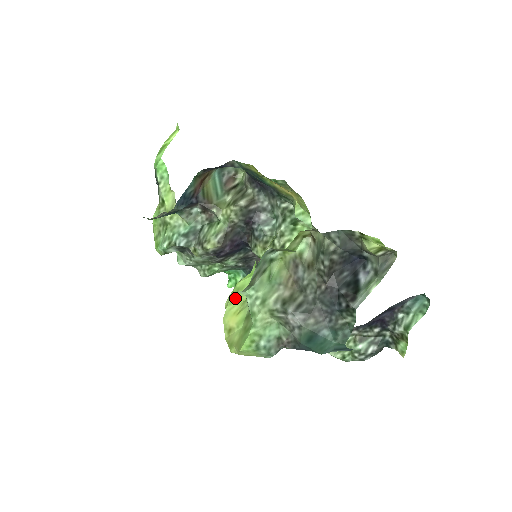
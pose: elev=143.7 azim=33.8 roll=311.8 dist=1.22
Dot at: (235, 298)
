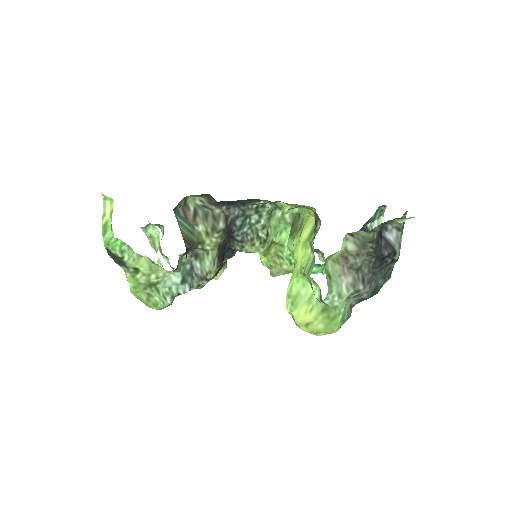
Dot at: (297, 303)
